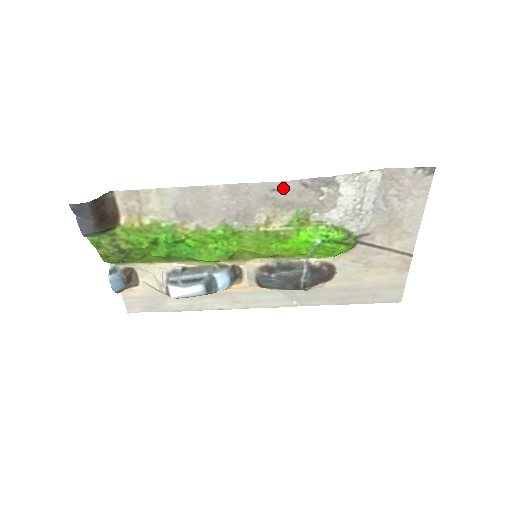
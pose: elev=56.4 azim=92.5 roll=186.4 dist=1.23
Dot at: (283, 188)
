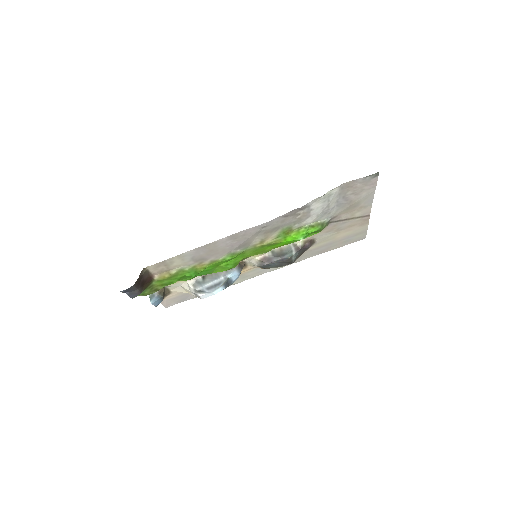
Dot at: (270, 224)
